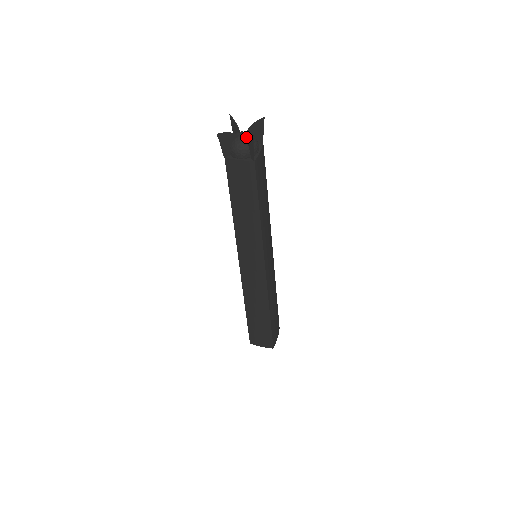
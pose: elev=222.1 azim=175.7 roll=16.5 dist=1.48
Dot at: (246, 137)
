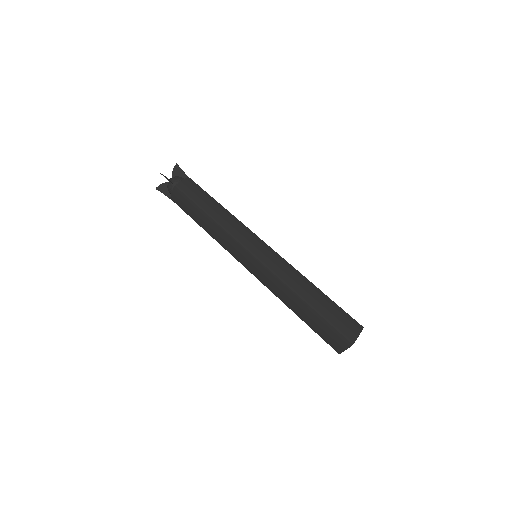
Dot at: (167, 178)
